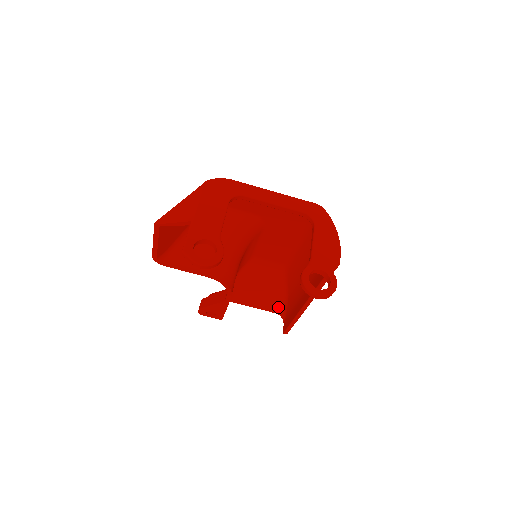
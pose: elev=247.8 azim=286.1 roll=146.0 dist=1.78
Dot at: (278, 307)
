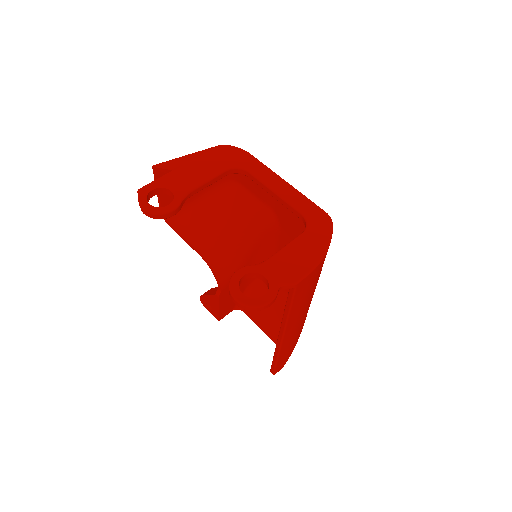
Dot at: occluded
